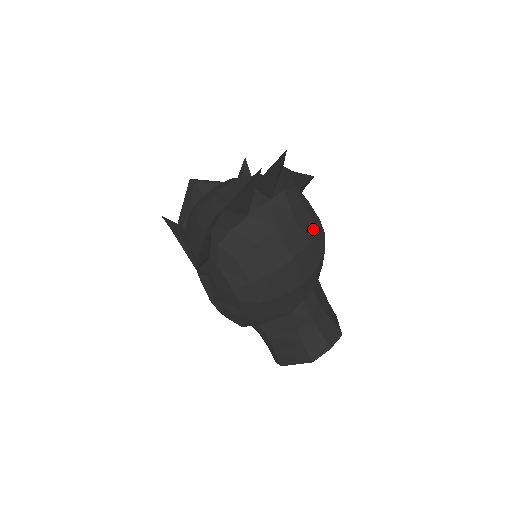
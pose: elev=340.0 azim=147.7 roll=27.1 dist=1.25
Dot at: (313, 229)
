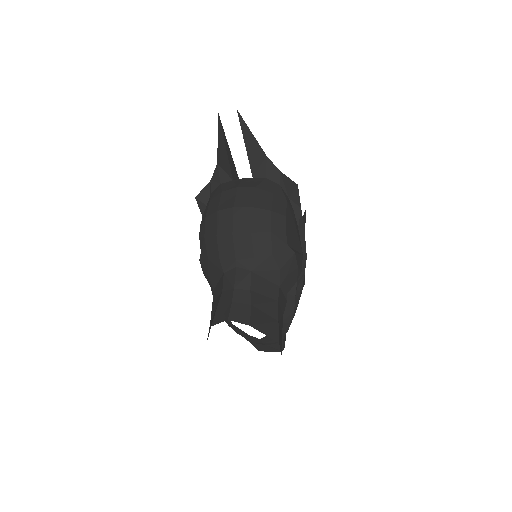
Dot at: (266, 206)
